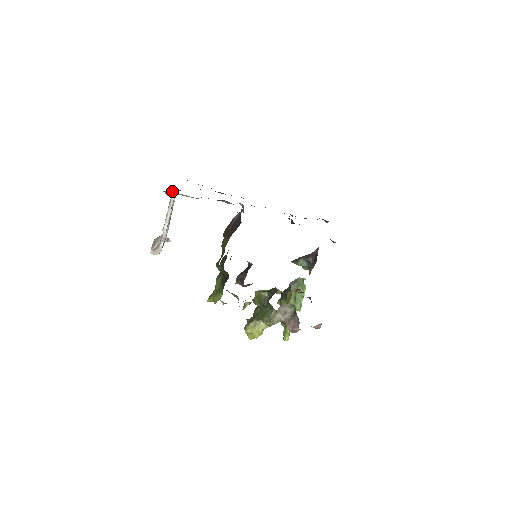
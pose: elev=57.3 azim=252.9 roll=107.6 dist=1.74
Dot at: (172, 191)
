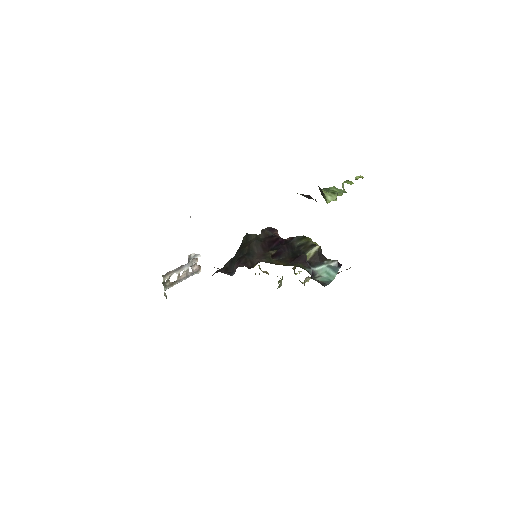
Dot at: occluded
